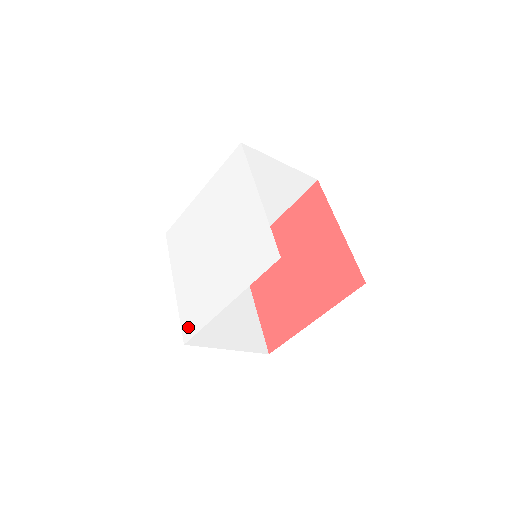
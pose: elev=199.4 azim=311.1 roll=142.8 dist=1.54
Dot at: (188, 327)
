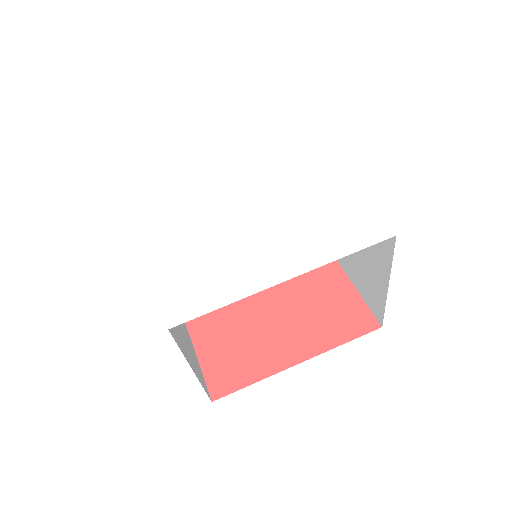
Dot at: (182, 304)
